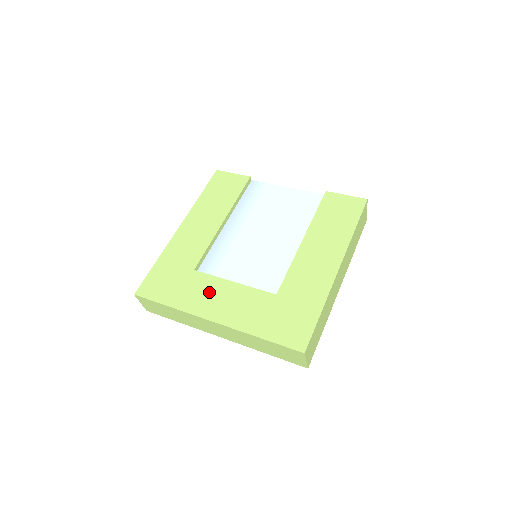
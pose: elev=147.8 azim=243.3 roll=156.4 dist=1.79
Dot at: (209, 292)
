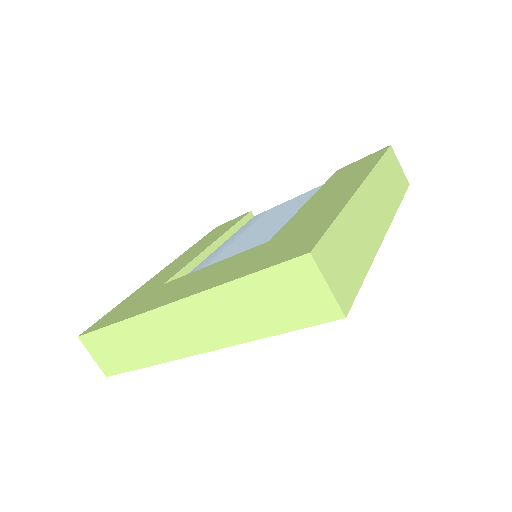
Dot at: (175, 287)
